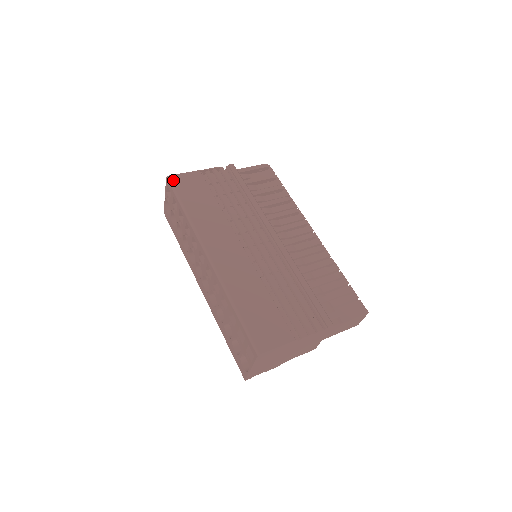
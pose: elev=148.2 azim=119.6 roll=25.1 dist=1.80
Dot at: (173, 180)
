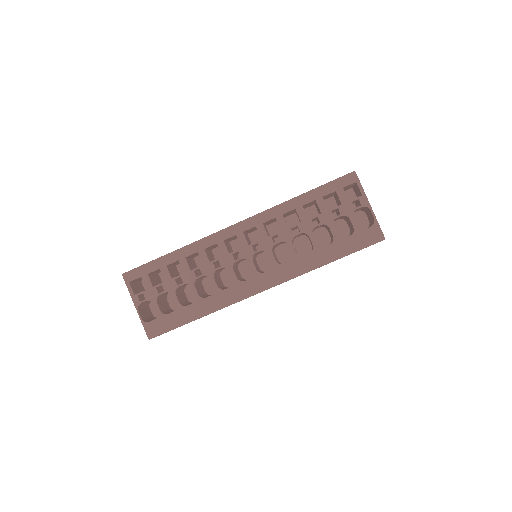
Dot at: (131, 270)
